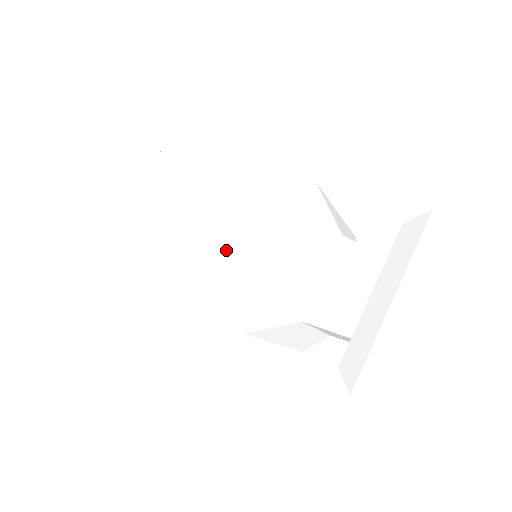
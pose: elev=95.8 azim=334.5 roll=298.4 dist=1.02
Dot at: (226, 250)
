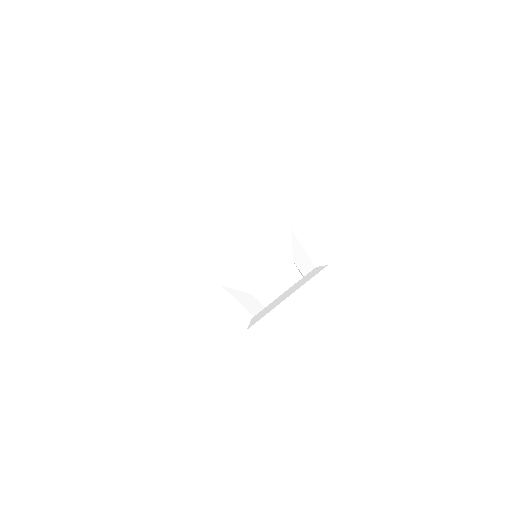
Dot at: (234, 243)
